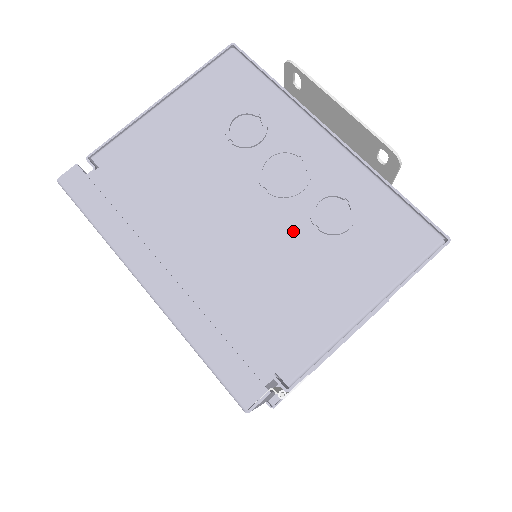
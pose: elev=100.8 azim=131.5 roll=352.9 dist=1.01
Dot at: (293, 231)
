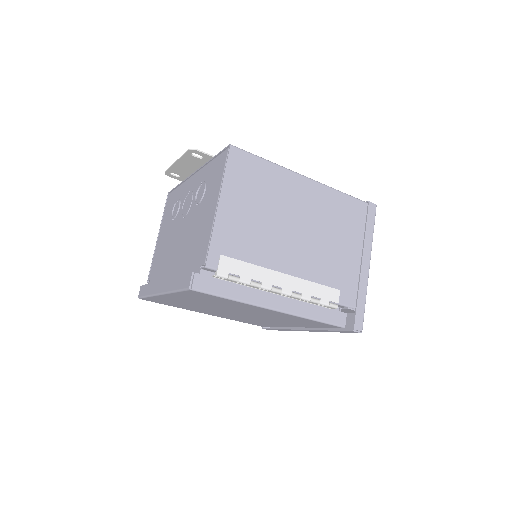
Dot at: (193, 216)
